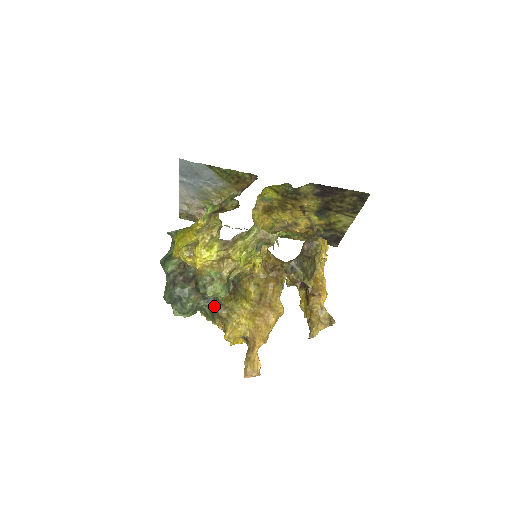
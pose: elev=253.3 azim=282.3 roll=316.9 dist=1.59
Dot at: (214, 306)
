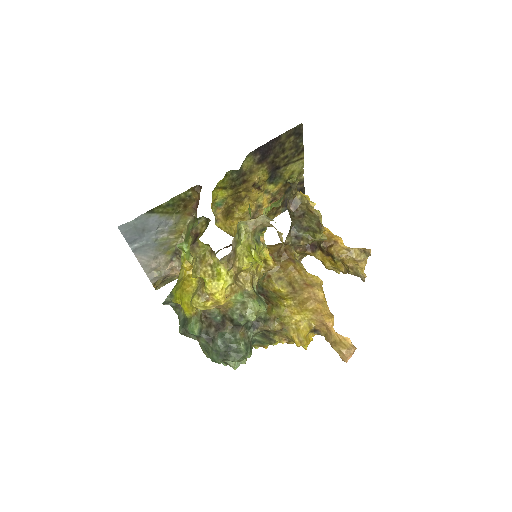
Dot at: (263, 327)
